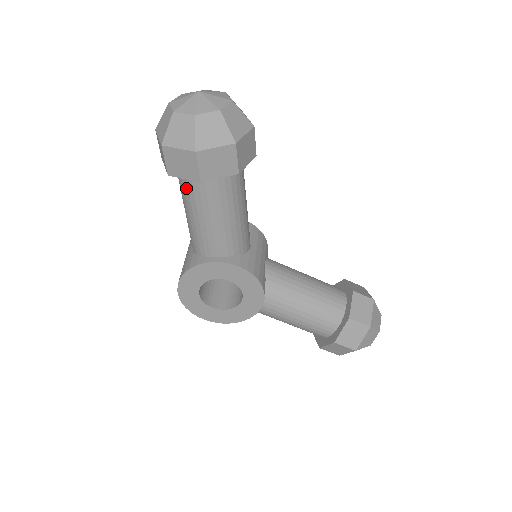
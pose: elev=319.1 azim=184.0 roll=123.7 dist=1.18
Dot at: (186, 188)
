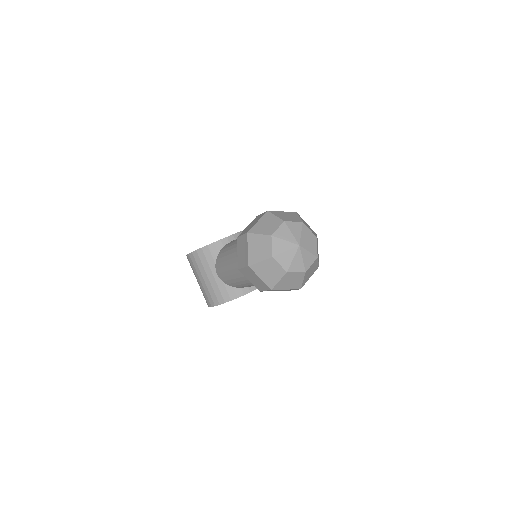
Dot at: occluded
